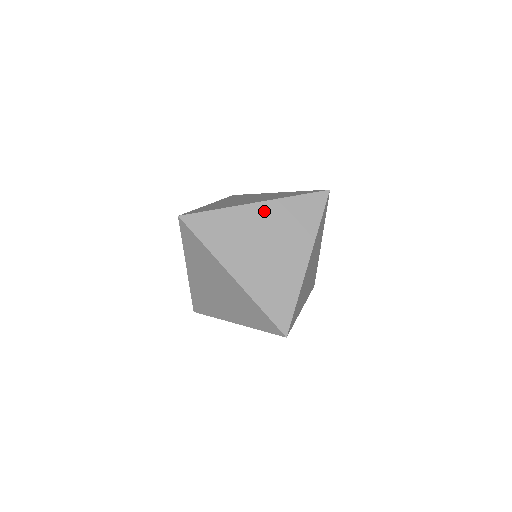
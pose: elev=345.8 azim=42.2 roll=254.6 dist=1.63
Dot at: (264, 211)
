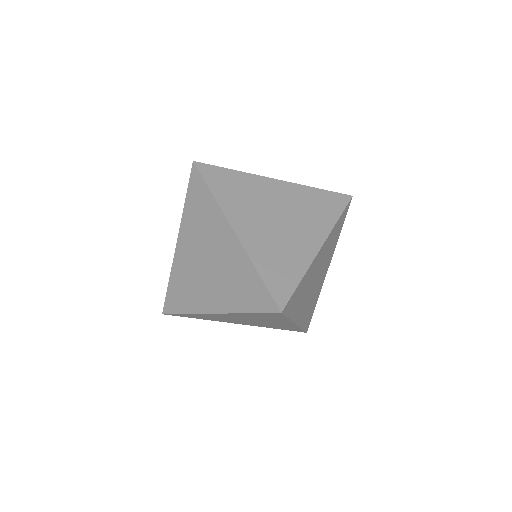
Dot at: (323, 251)
